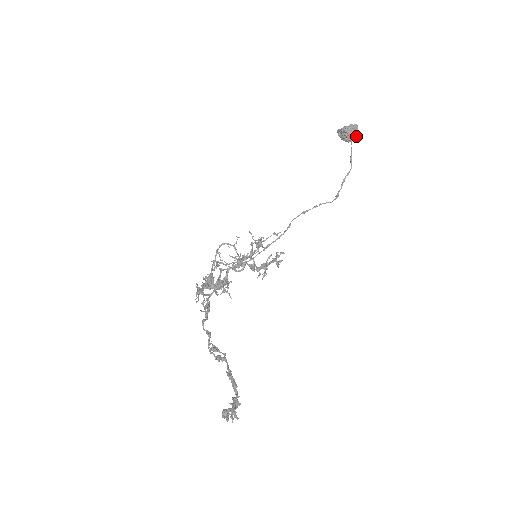
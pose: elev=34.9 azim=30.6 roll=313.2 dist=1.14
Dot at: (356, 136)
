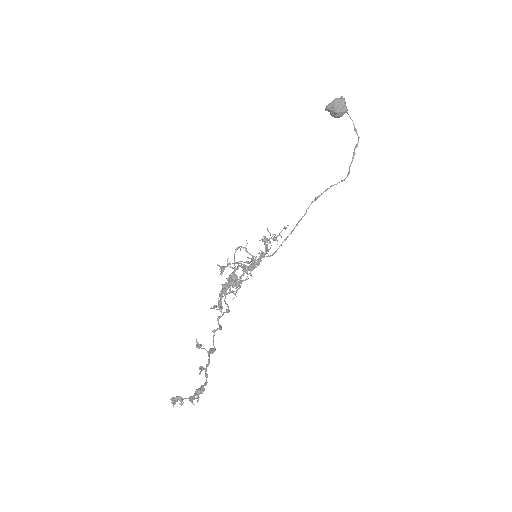
Dot at: (341, 110)
